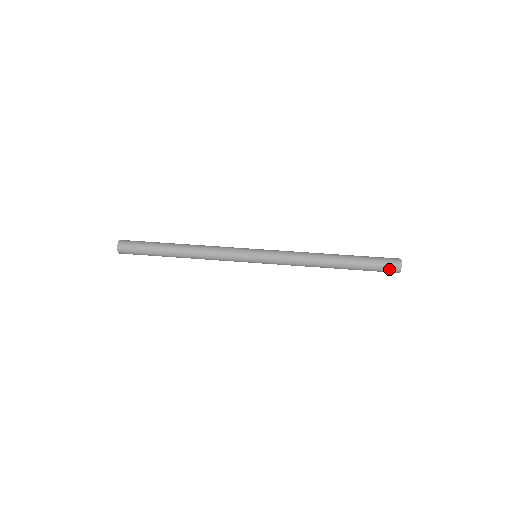
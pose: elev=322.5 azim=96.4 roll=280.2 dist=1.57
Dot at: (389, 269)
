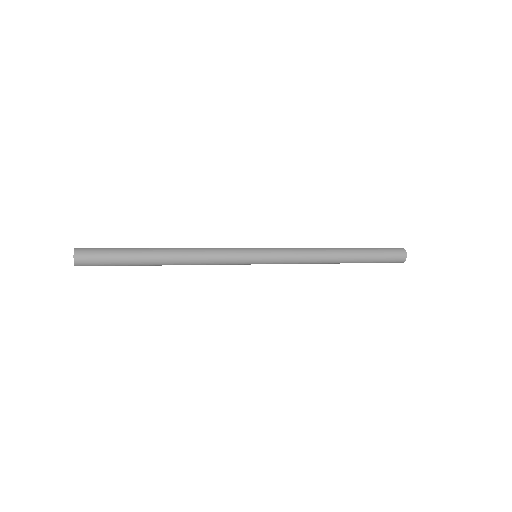
Dot at: (394, 261)
